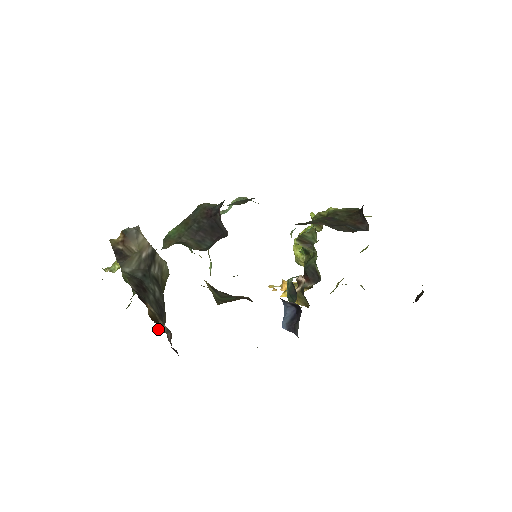
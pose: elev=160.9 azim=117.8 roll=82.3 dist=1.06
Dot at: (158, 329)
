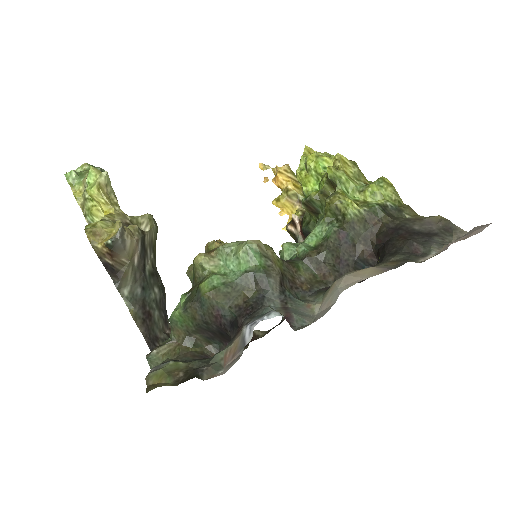
Dot at: occluded
